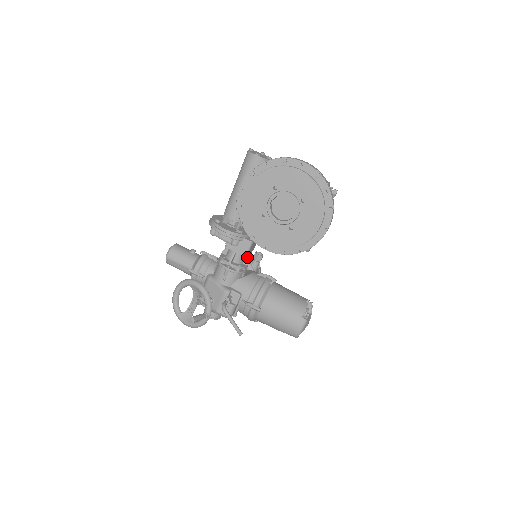
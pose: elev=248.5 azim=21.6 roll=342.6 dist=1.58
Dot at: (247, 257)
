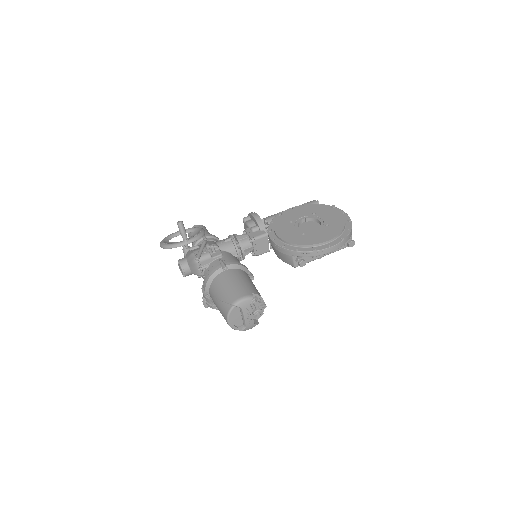
Dot at: (250, 248)
